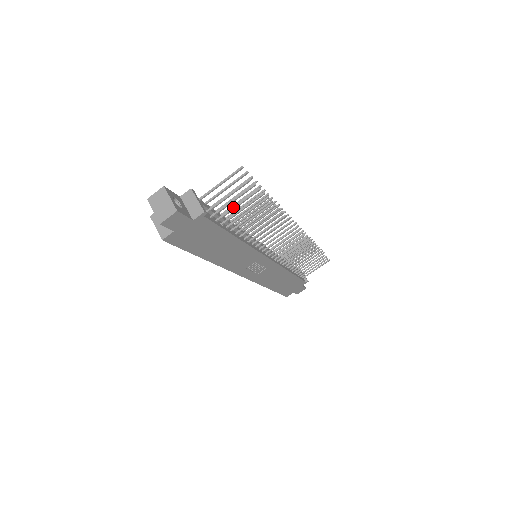
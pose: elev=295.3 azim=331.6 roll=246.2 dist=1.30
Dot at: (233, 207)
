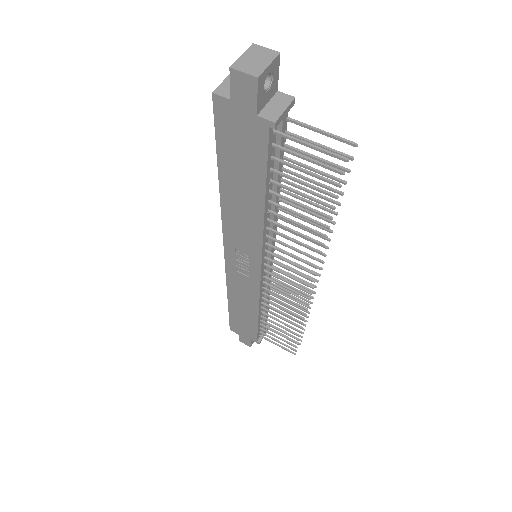
Dot at: (300, 167)
